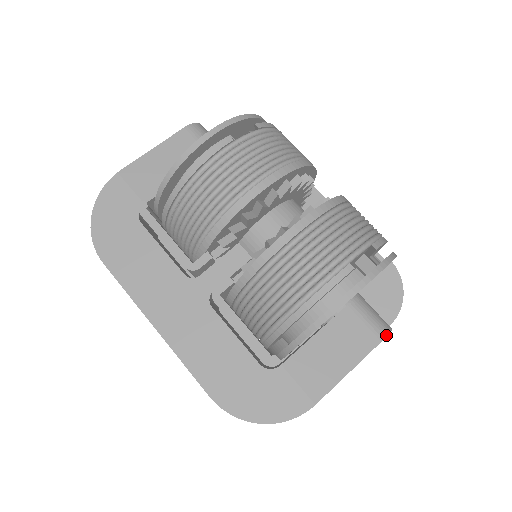
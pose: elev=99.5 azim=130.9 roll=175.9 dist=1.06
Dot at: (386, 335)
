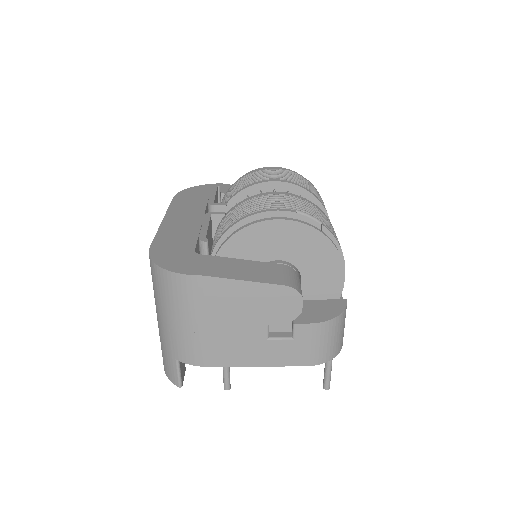
Dot at: (293, 287)
